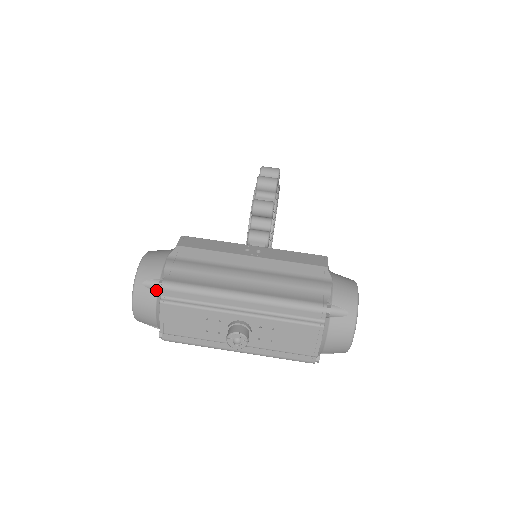
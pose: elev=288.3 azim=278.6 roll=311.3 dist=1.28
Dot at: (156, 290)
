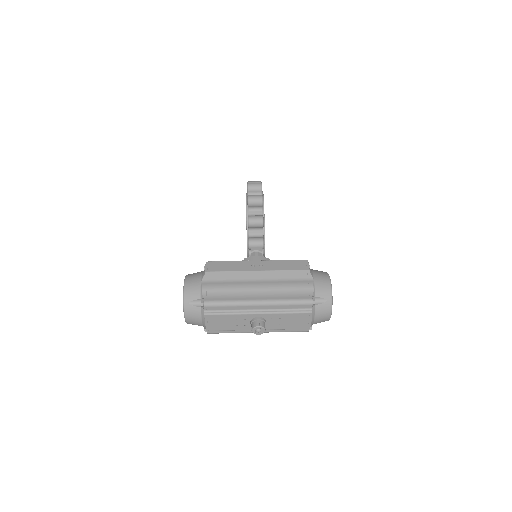
Dot at: (199, 306)
